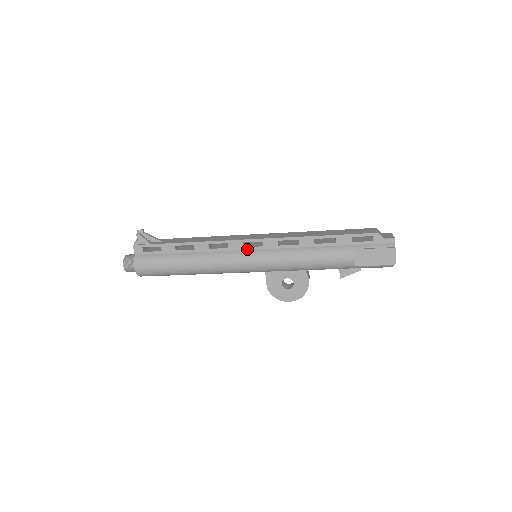
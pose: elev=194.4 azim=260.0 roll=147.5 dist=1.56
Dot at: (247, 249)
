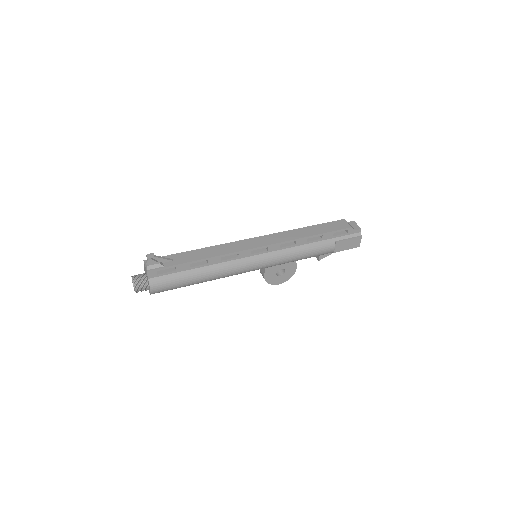
Dot at: (254, 255)
